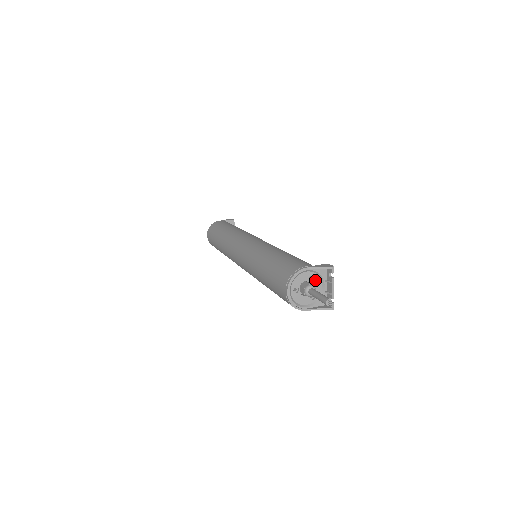
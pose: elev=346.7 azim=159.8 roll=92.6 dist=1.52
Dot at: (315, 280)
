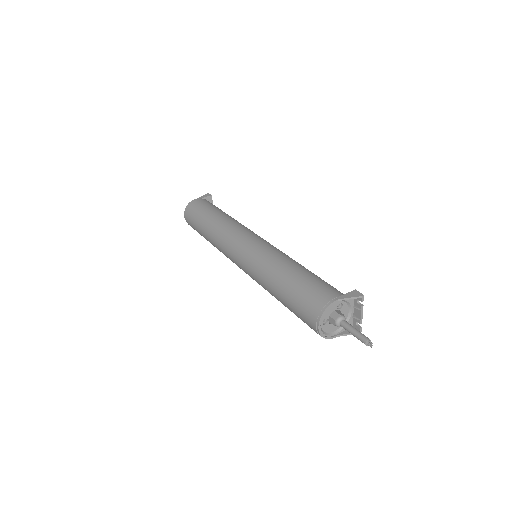
Dot at: (343, 307)
